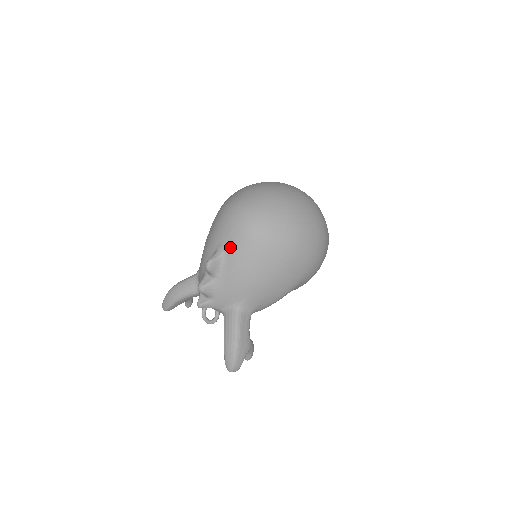
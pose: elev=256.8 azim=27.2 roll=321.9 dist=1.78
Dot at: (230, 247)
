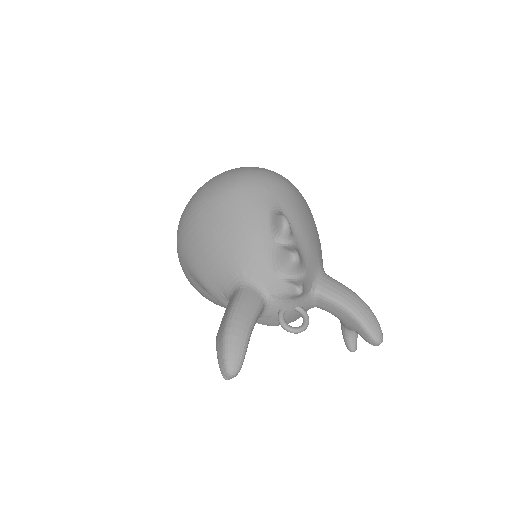
Dot at: (280, 202)
